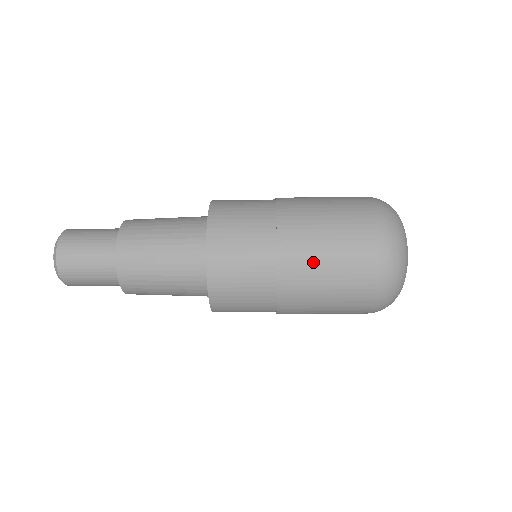
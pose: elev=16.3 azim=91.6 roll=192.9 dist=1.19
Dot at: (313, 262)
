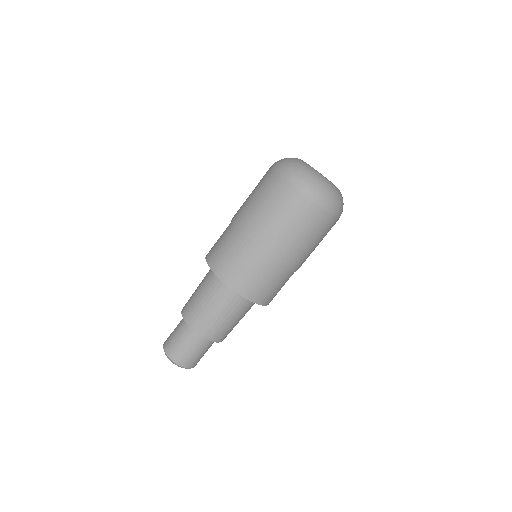
Dot at: occluded
